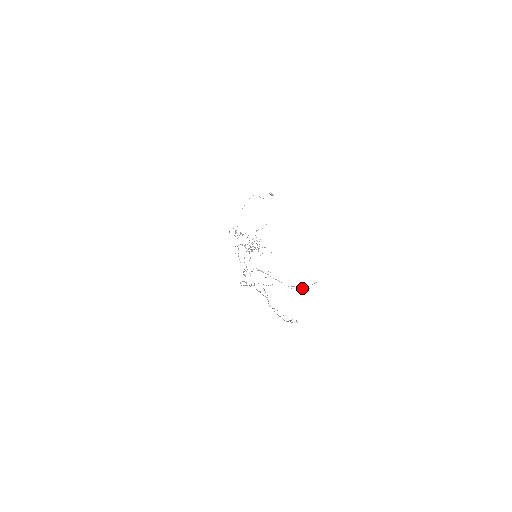
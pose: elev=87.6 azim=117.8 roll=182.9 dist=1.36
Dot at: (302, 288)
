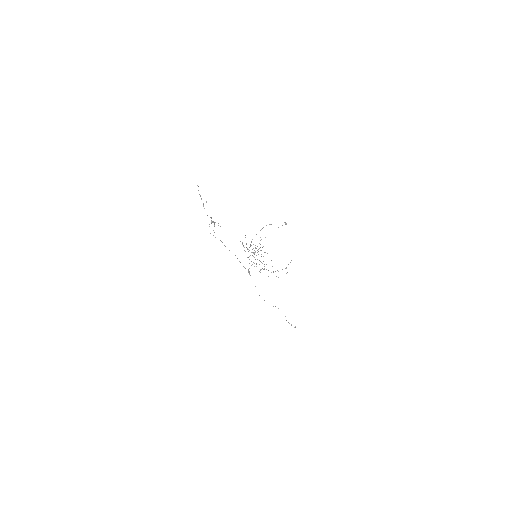
Dot at: occluded
